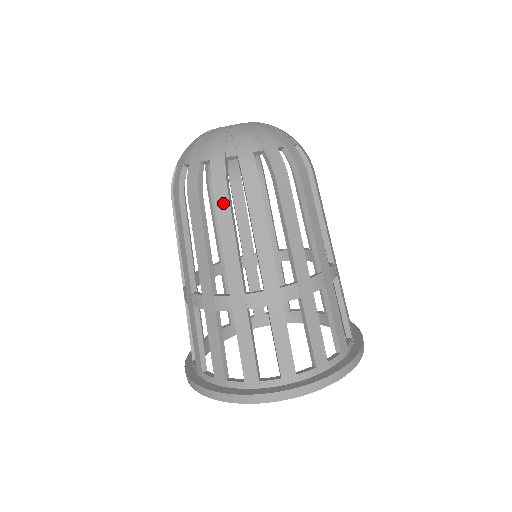
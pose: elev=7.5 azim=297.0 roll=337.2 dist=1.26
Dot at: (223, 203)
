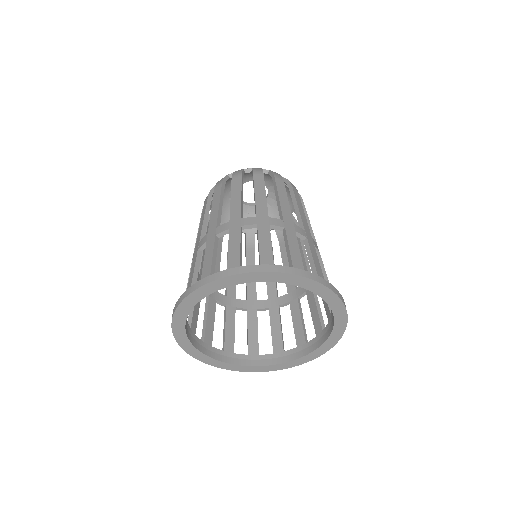
Dot at: (281, 183)
